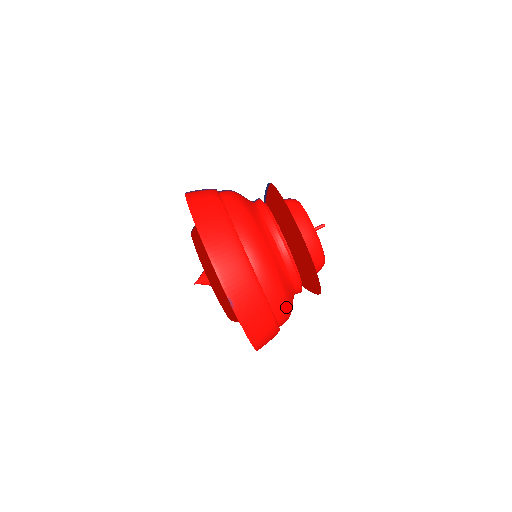
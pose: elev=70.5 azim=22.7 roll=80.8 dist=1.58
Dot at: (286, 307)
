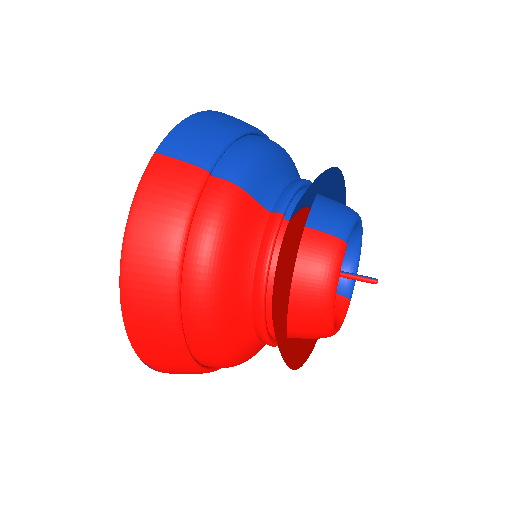
Dot at: occluded
